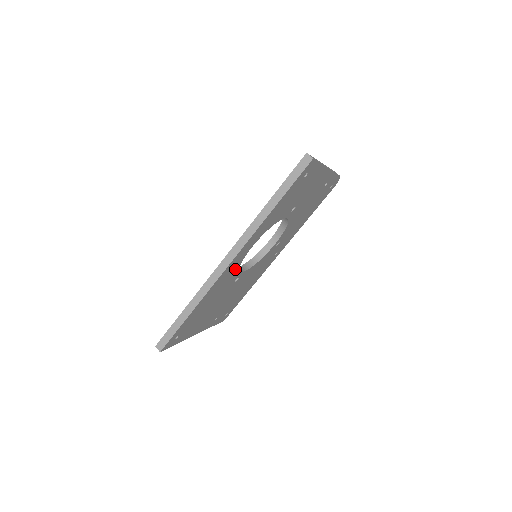
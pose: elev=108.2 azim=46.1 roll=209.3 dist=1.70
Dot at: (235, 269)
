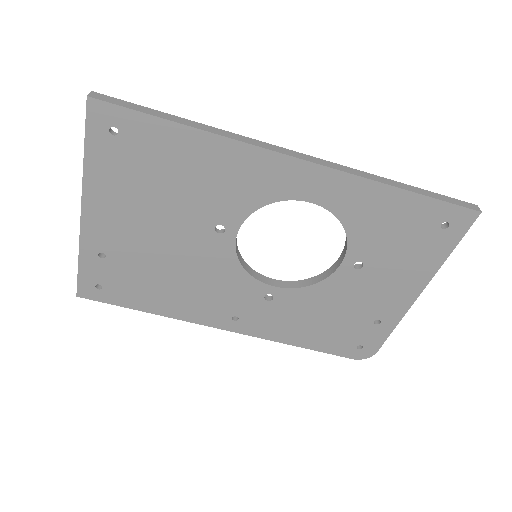
Dot at: (263, 195)
